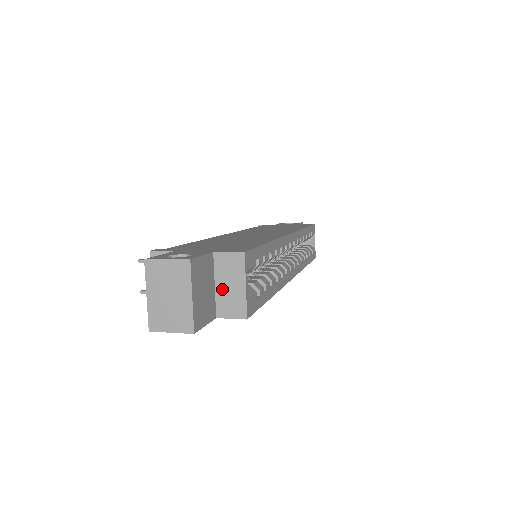
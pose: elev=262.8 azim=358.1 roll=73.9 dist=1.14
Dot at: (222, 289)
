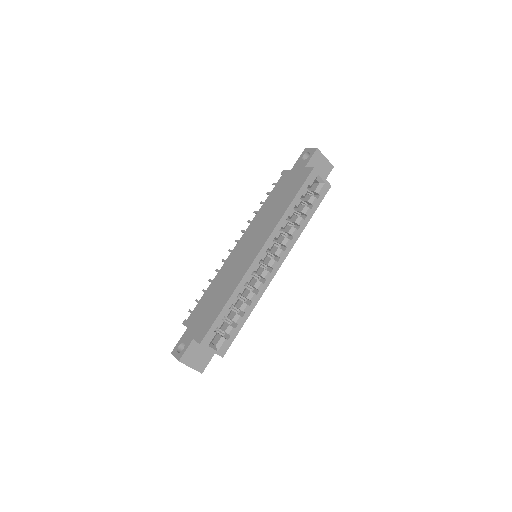
Dot at: occluded
